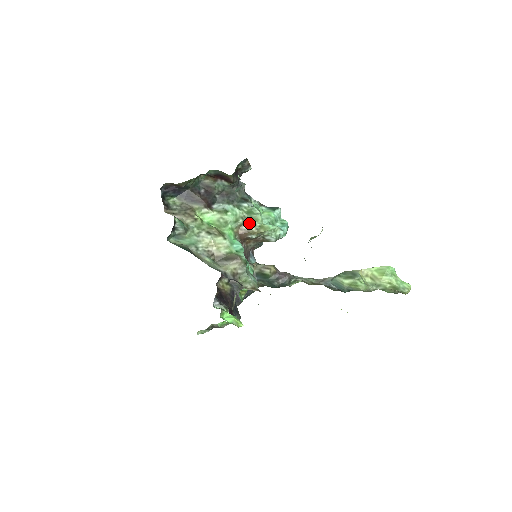
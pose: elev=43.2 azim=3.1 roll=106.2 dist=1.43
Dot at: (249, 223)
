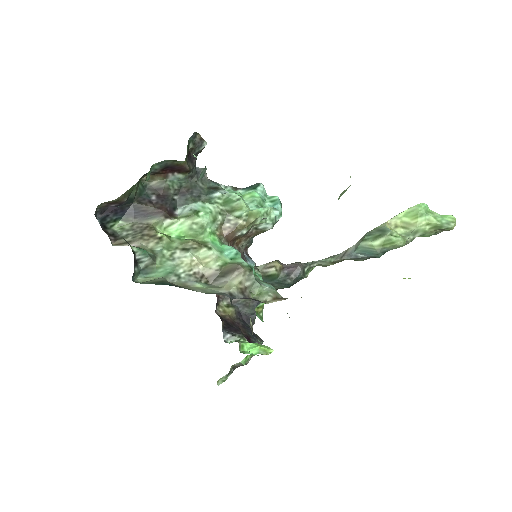
Dot at: (231, 216)
